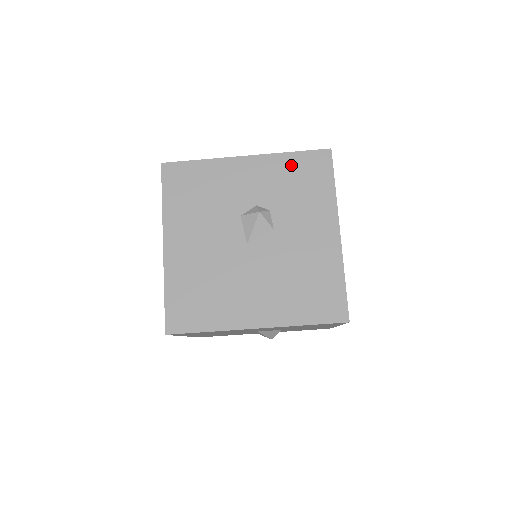
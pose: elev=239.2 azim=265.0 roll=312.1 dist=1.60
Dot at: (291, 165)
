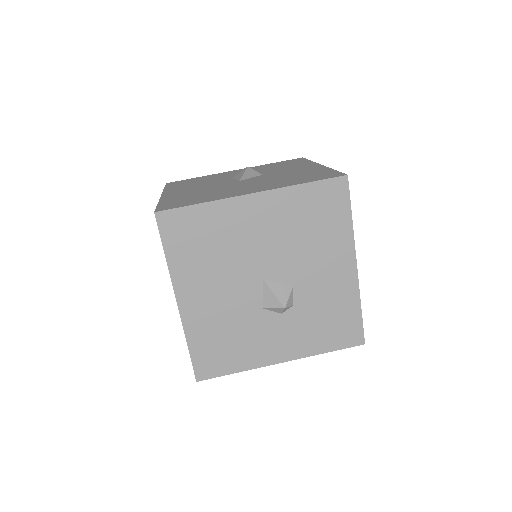
Dot at: occluded
